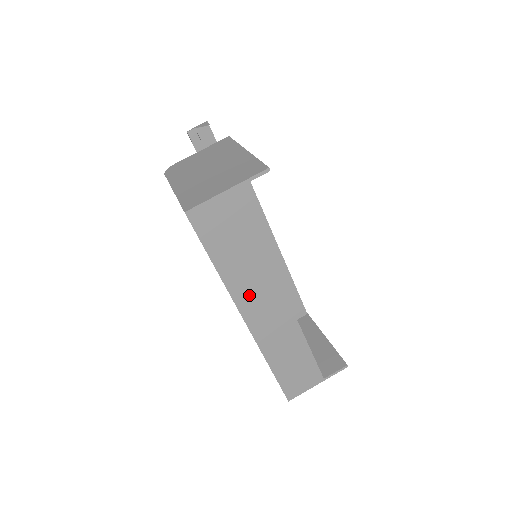
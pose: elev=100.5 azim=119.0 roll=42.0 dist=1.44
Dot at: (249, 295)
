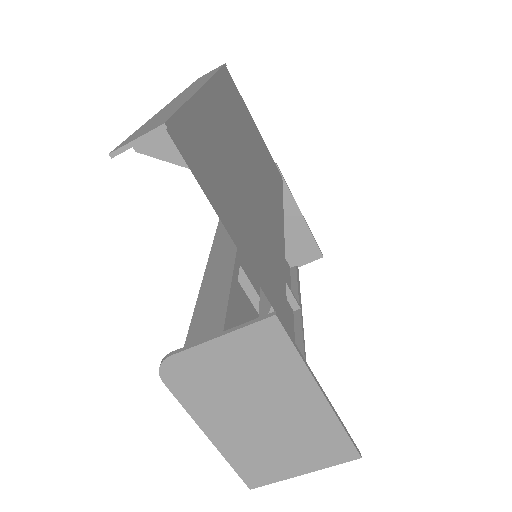
Dot at: occluded
